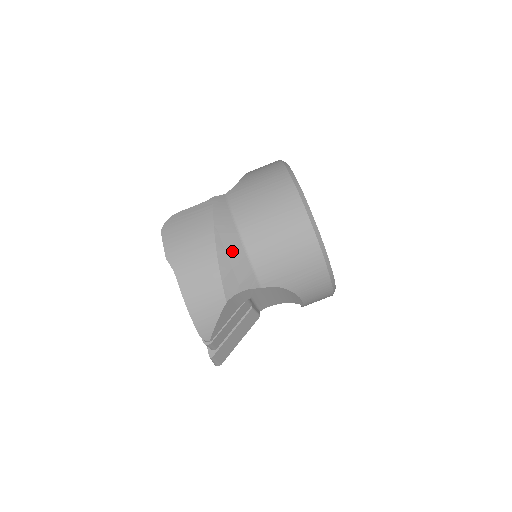
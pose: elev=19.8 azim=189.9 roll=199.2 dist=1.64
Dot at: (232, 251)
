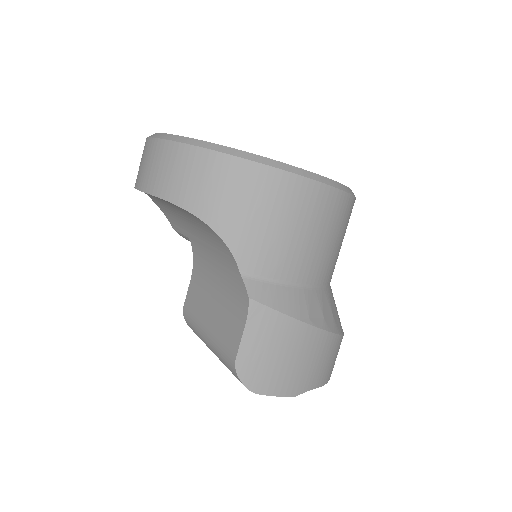
Dot at: (323, 308)
